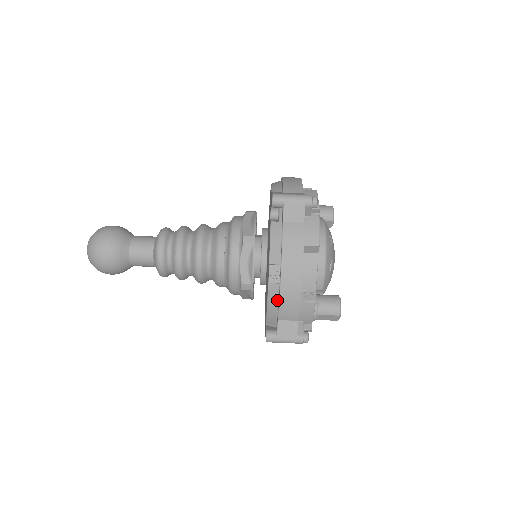
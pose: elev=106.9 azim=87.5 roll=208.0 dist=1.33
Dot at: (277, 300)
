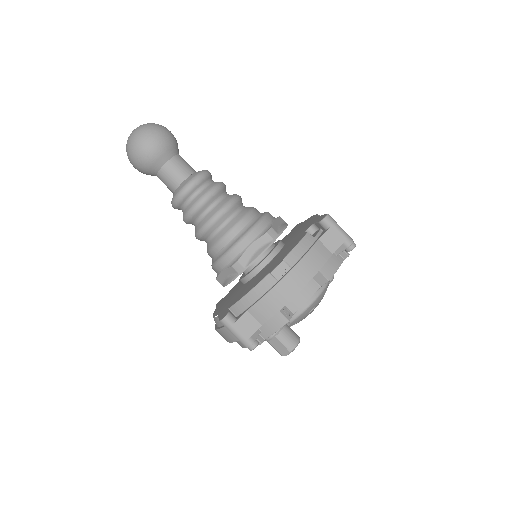
Dot at: (263, 293)
